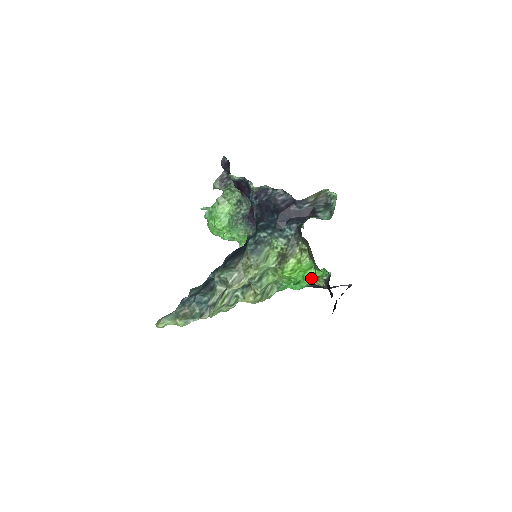
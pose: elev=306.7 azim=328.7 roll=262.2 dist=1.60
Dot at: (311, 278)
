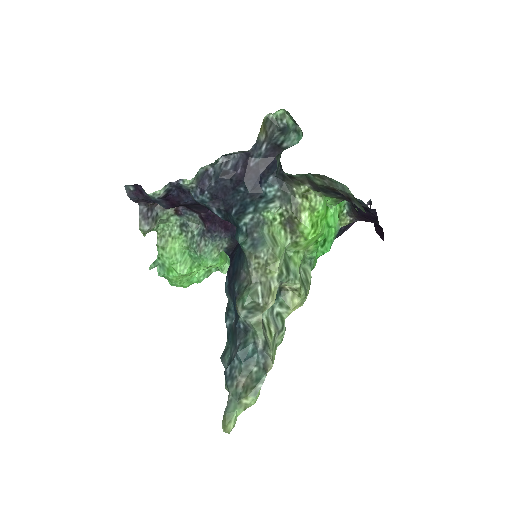
Dot at: (336, 220)
